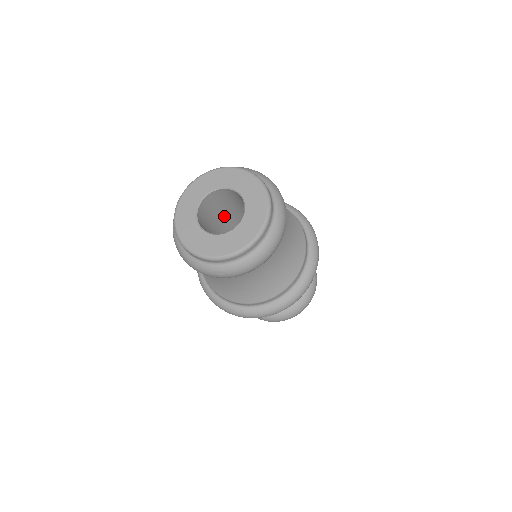
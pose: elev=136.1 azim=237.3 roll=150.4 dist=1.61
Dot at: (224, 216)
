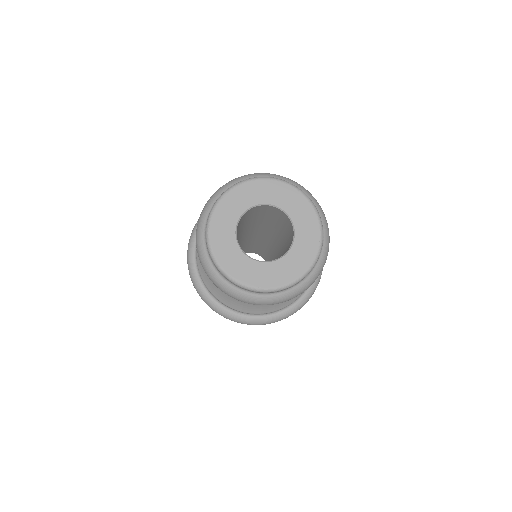
Dot at: (245, 223)
